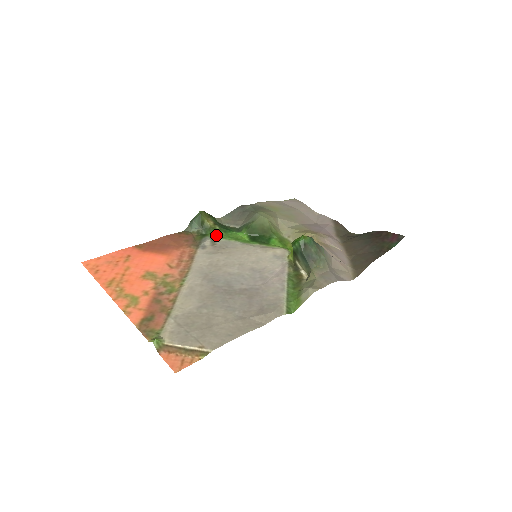
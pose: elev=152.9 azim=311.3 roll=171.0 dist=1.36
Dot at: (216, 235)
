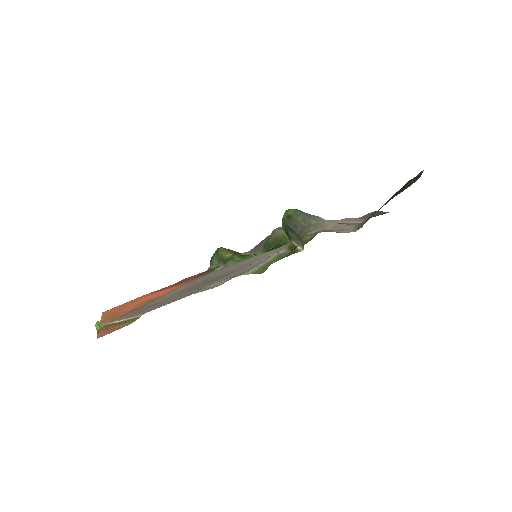
Dot at: (232, 261)
